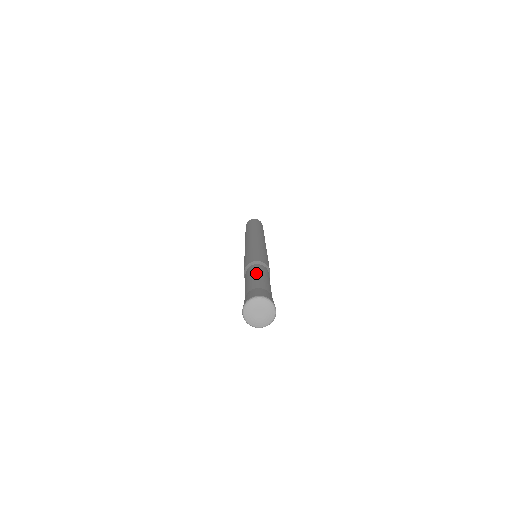
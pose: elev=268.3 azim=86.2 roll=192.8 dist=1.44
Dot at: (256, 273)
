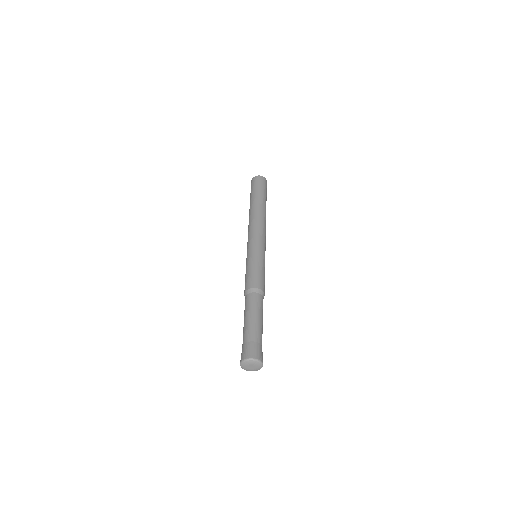
Dot at: (247, 314)
